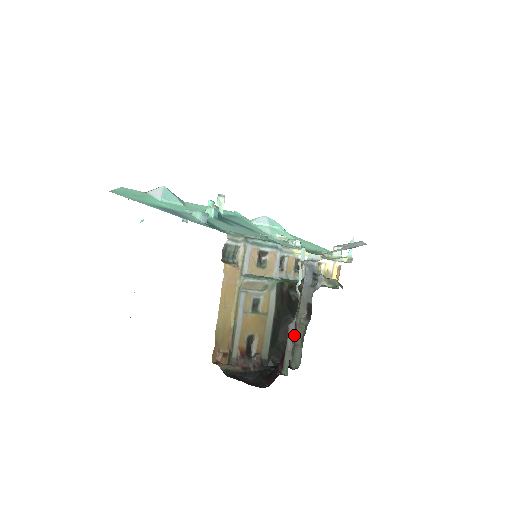
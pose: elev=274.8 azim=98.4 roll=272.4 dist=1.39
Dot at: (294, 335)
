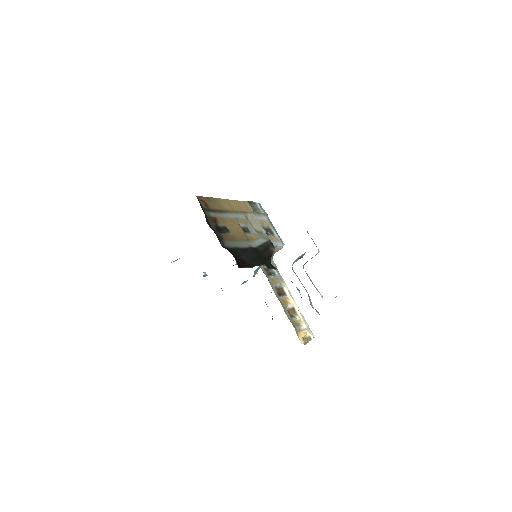
Dot at: (257, 265)
